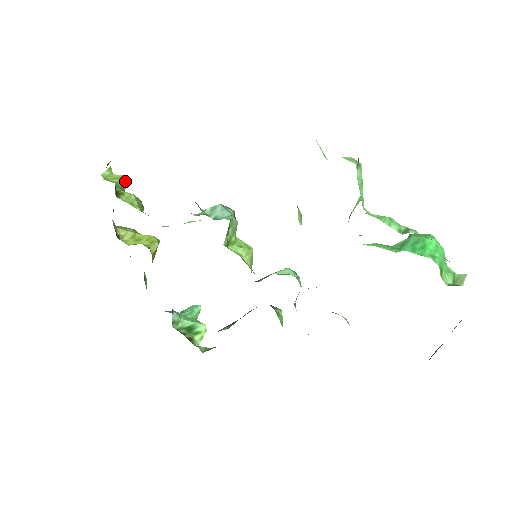
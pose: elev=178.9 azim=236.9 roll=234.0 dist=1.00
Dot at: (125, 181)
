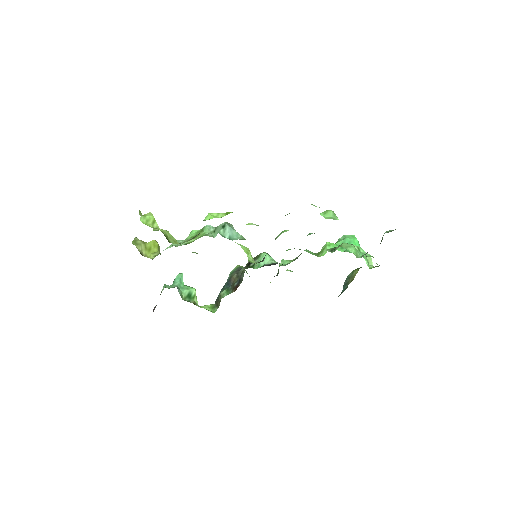
Dot at: occluded
